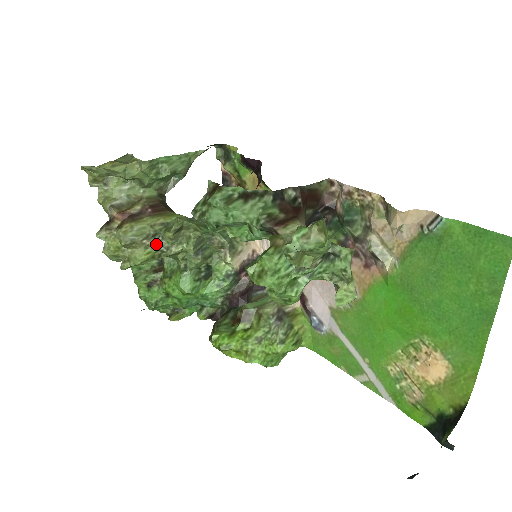
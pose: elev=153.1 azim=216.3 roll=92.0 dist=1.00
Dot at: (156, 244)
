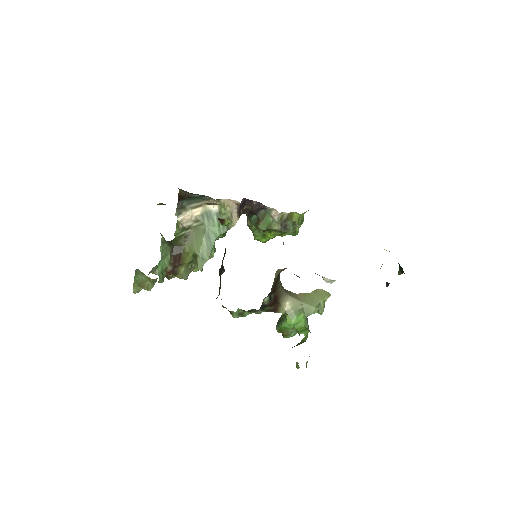
Dot at: occluded
